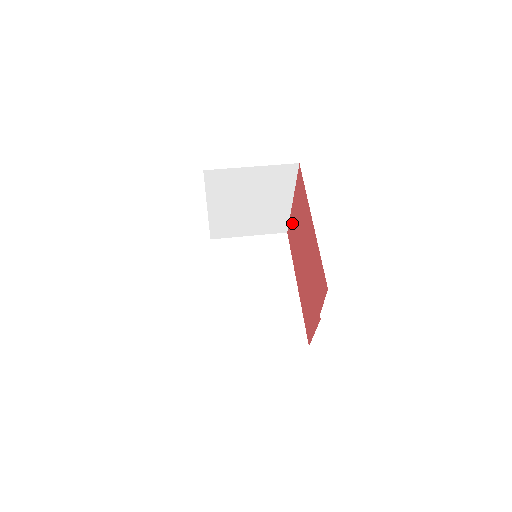
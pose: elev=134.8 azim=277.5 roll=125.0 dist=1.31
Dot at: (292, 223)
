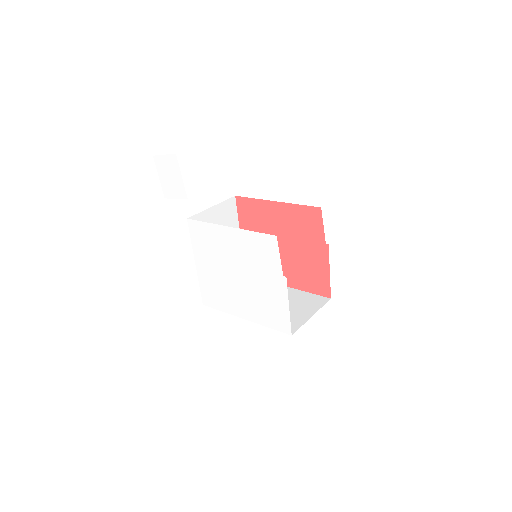
Dot at: occluded
